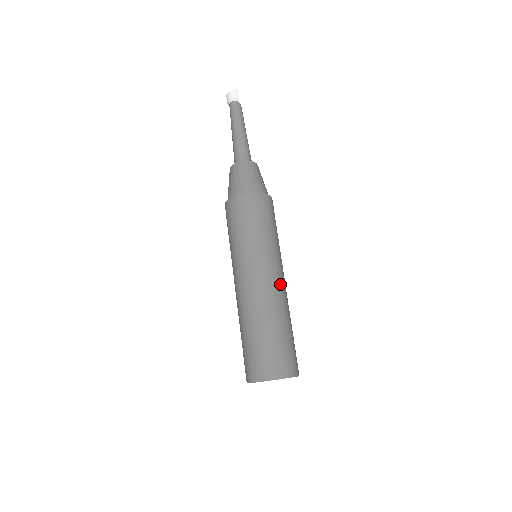
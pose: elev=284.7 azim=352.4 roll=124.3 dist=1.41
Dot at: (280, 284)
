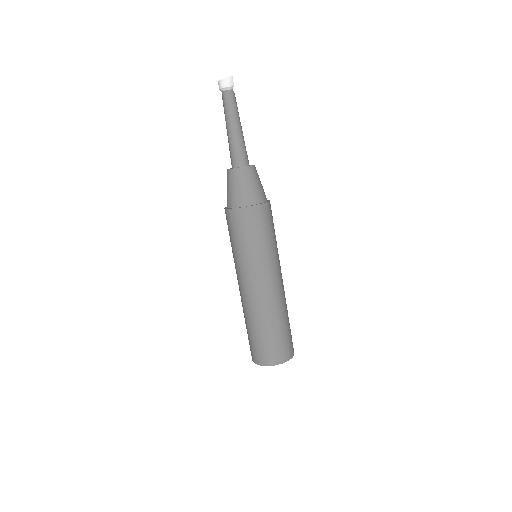
Dot at: (282, 284)
